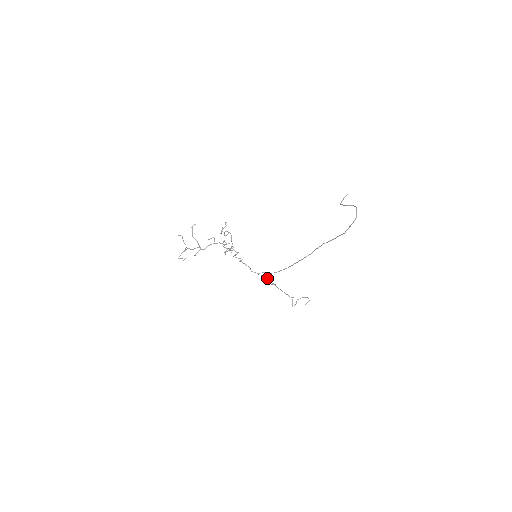
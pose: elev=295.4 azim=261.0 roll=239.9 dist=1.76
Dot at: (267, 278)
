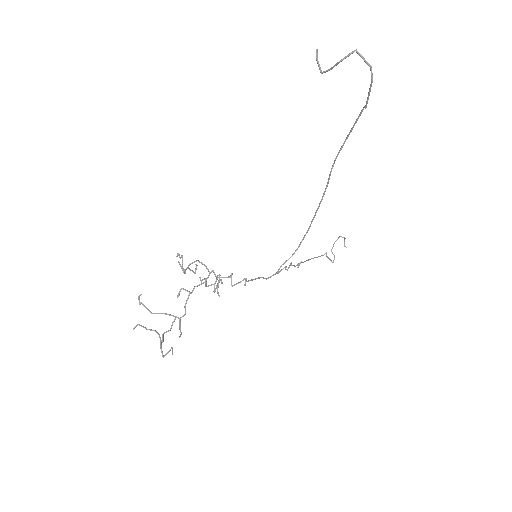
Dot at: (289, 266)
